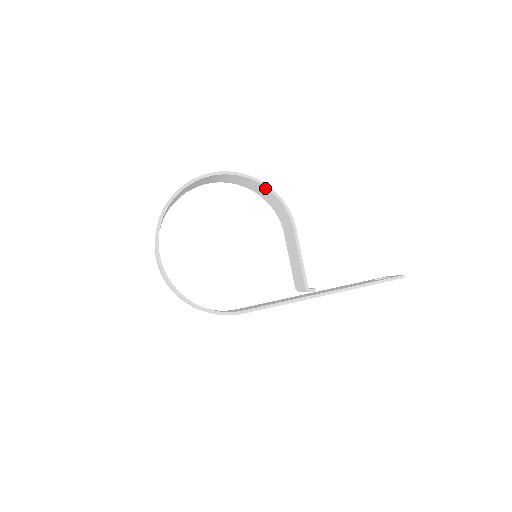
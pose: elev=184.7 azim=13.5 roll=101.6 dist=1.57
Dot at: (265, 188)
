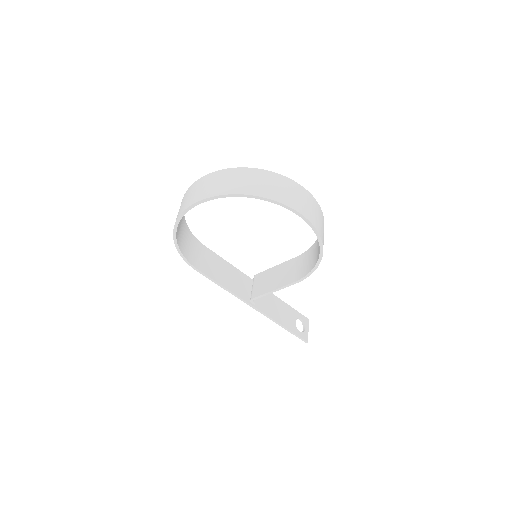
Dot at: (319, 254)
